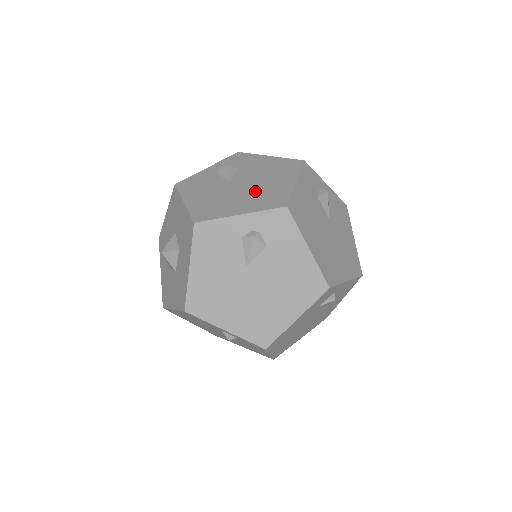
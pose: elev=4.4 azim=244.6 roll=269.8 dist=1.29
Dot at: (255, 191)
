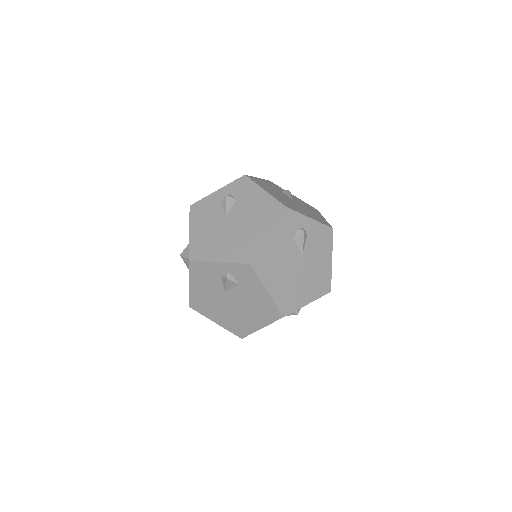
Dot at: occluded
